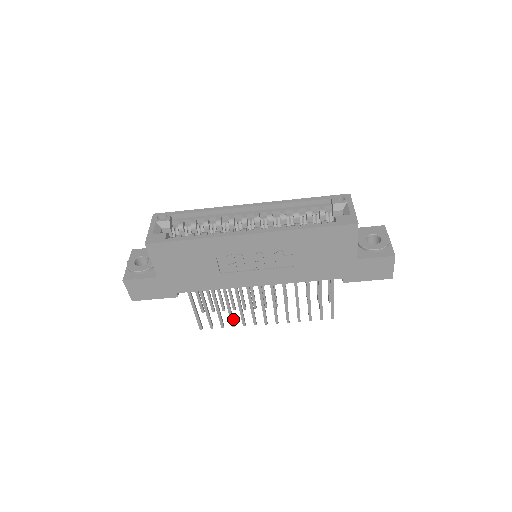
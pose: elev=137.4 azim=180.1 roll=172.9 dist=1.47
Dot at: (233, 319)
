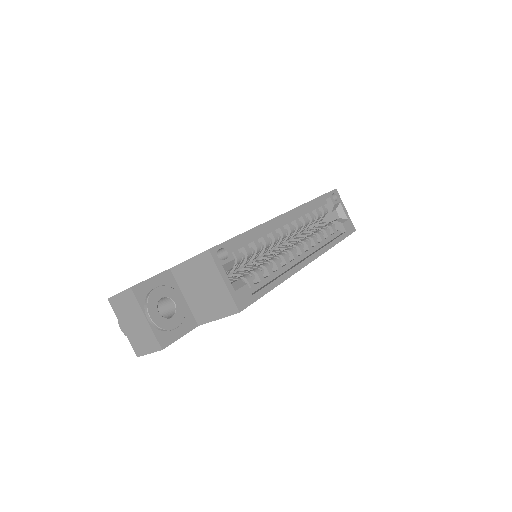
Dot at: occluded
